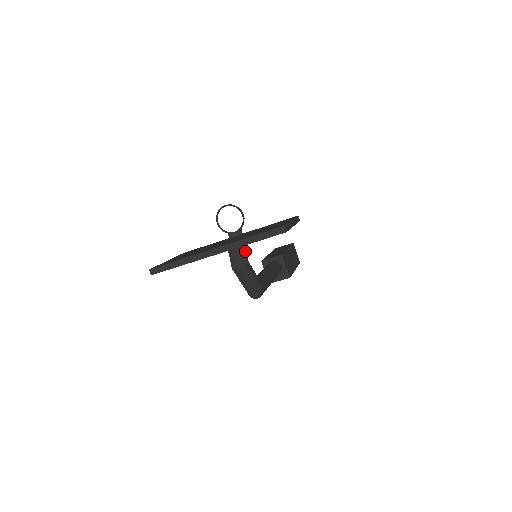
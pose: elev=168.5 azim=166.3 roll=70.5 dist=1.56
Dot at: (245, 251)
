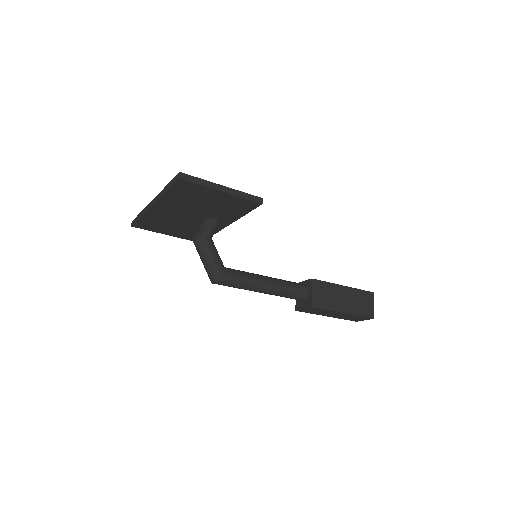
Dot at: (210, 227)
